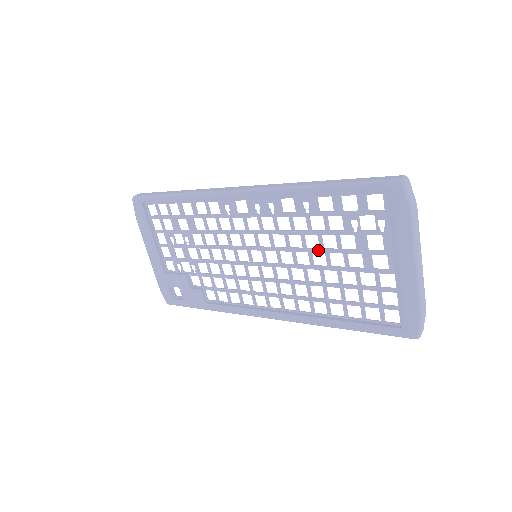
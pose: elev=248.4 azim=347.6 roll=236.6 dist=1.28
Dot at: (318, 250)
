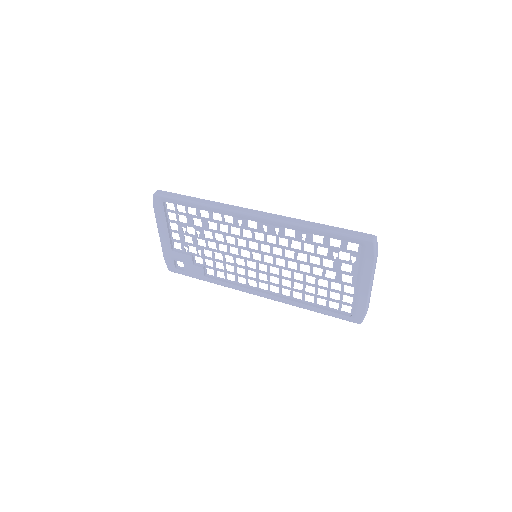
Dot at: (305, 263)
